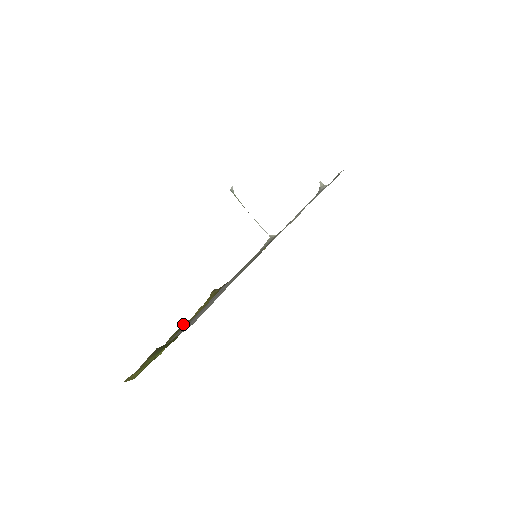
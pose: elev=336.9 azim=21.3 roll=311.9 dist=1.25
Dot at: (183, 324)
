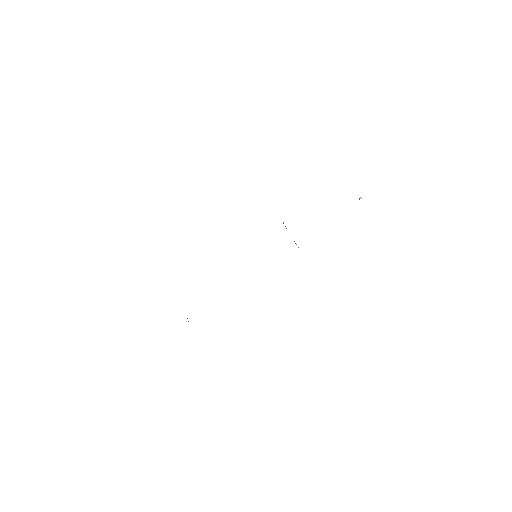
Dot at: occluded
